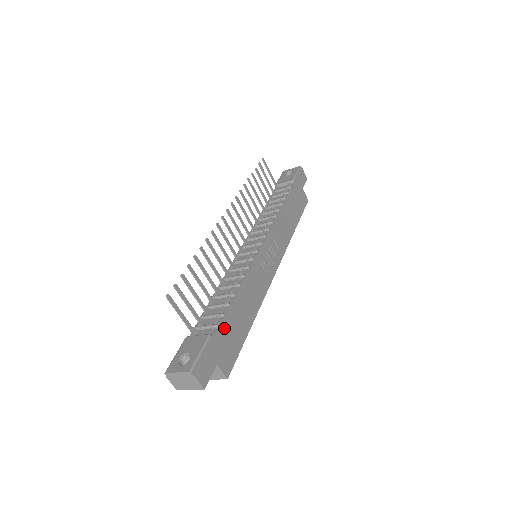
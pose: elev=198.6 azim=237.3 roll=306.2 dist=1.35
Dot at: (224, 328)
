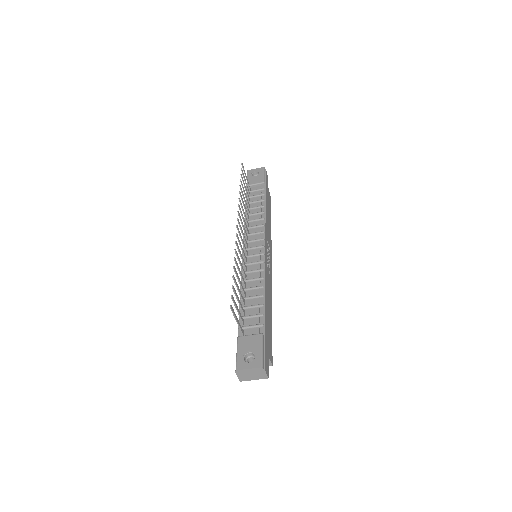
Dot at: (266, 326)
